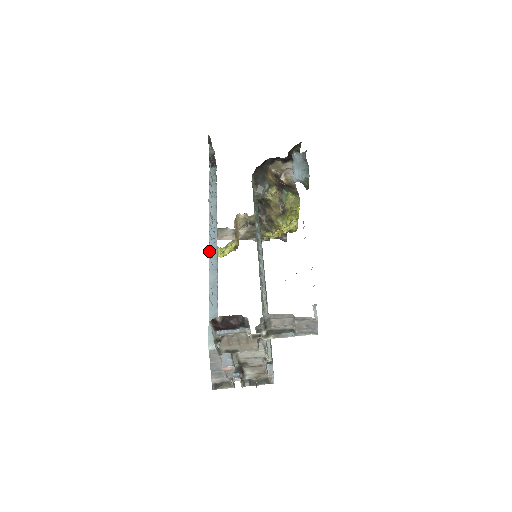
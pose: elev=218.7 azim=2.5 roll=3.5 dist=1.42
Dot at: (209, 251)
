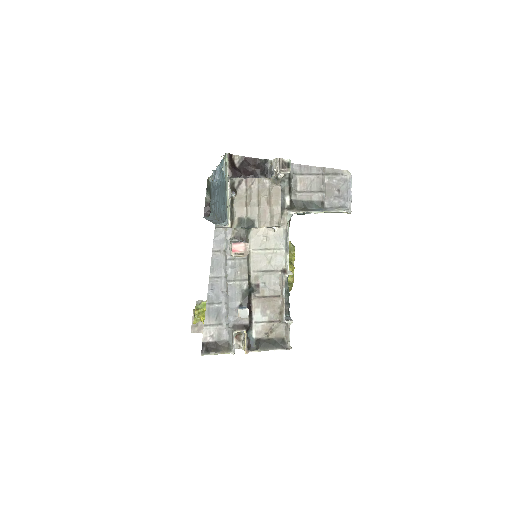
Dot at: occluded
